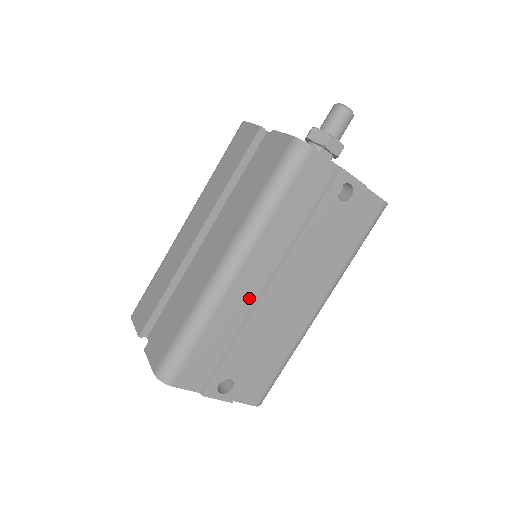
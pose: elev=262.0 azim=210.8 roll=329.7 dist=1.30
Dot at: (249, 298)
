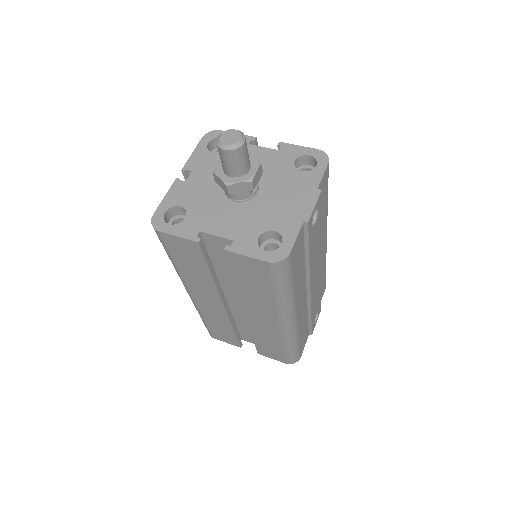
Dot at: (304, 305)
